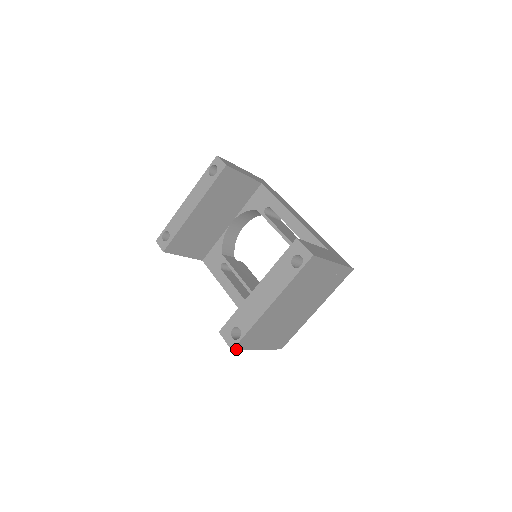
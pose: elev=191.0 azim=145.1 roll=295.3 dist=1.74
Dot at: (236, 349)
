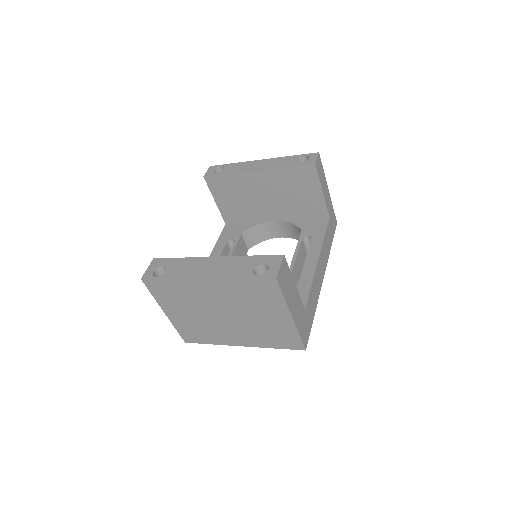
Dot at: (146, 283)
